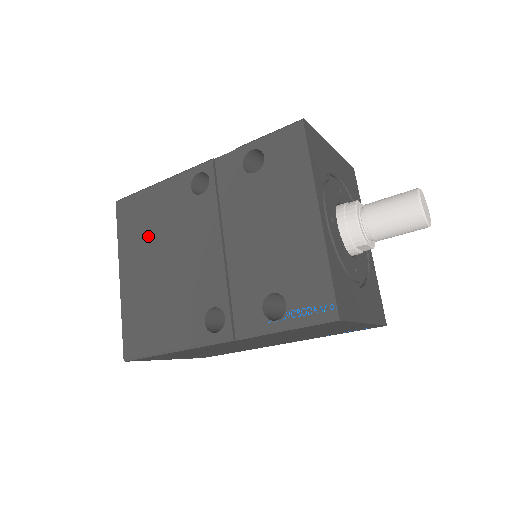
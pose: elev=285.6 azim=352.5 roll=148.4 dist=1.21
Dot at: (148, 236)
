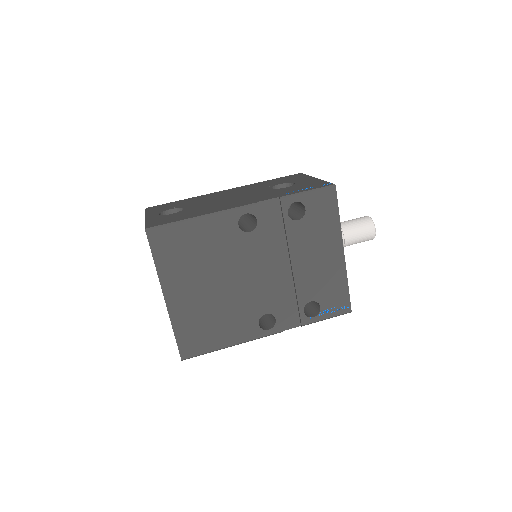
Dot at: (195, 264)
